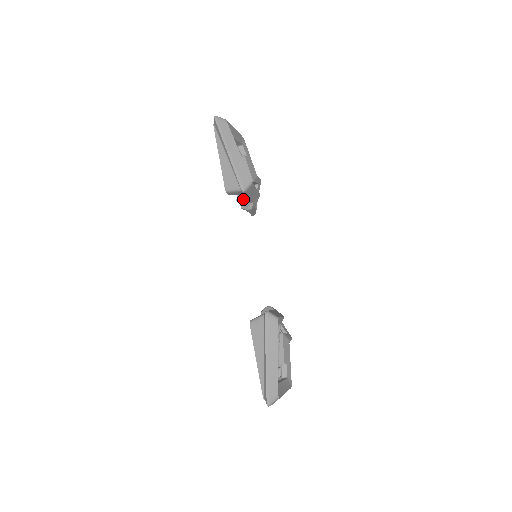
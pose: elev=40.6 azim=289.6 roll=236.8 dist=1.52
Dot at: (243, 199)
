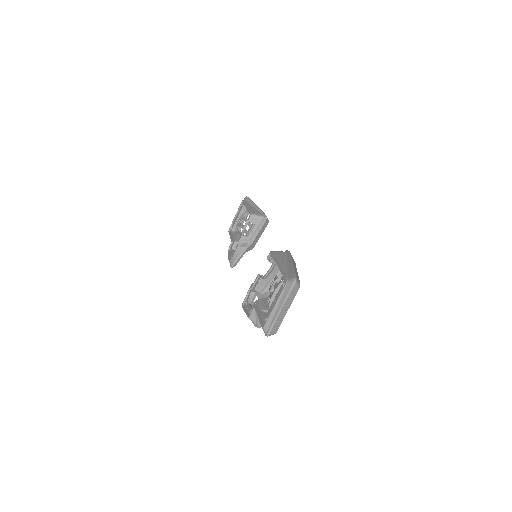
Dot at: (248, 236)
